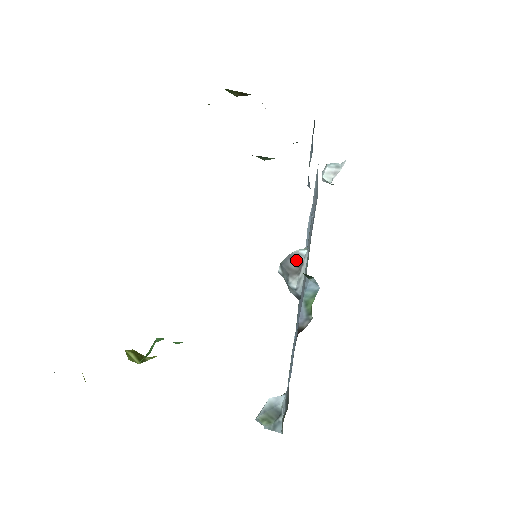
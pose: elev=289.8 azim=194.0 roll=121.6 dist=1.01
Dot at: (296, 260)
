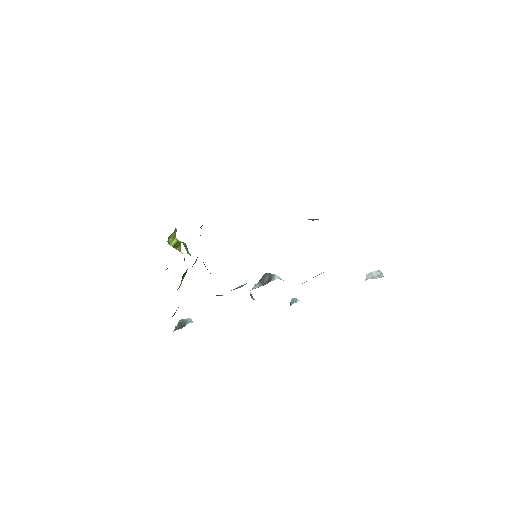
Dot at: (270, 278)
